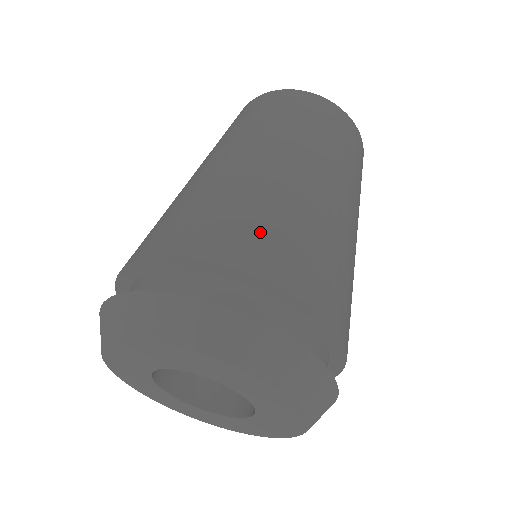
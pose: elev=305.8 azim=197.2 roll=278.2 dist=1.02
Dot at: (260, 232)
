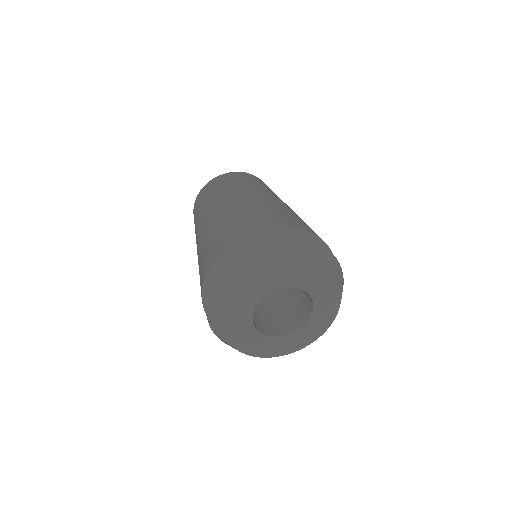
Dot at: (218, 240)
